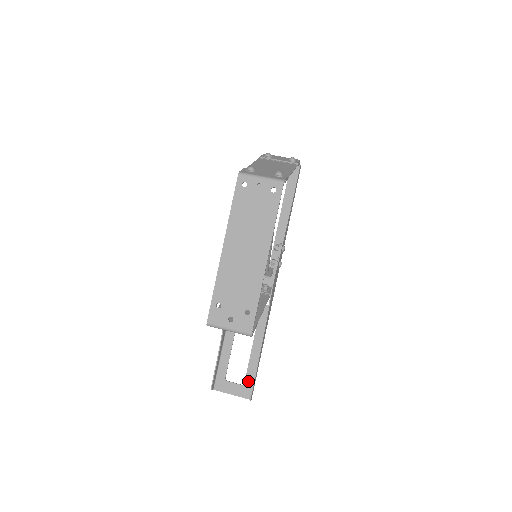
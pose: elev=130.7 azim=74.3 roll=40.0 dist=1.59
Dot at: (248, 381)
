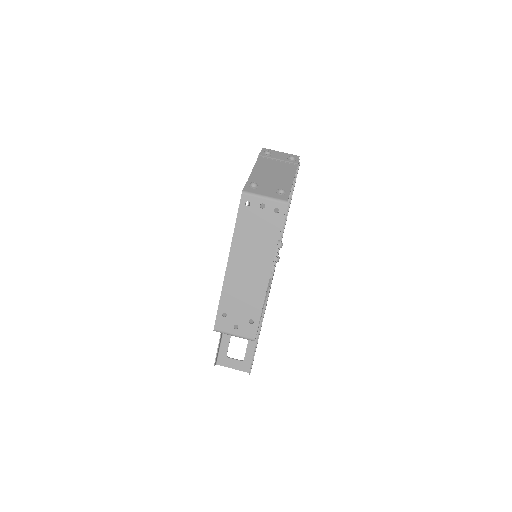
Dot at: (247, 358)
